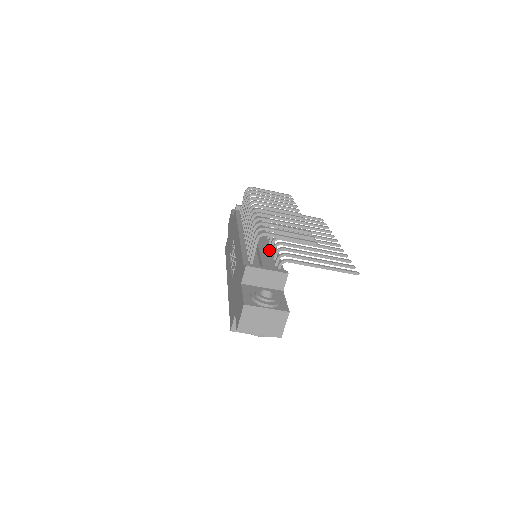
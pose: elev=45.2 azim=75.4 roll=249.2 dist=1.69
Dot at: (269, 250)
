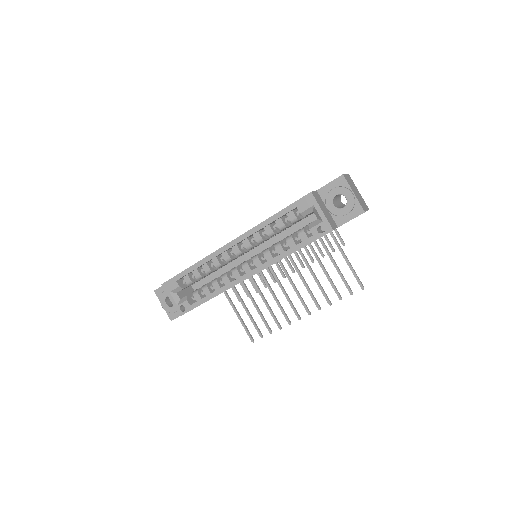
Dot at: occluded
